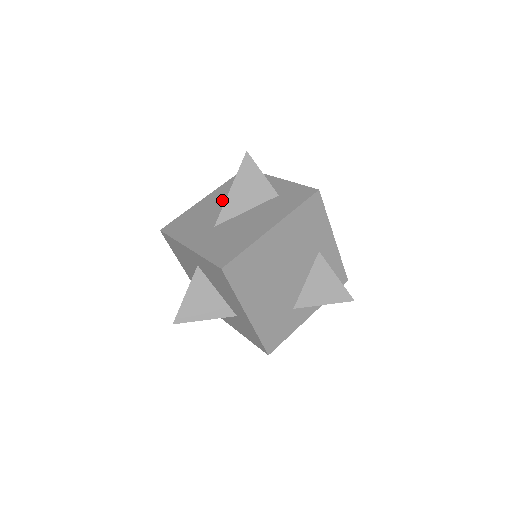
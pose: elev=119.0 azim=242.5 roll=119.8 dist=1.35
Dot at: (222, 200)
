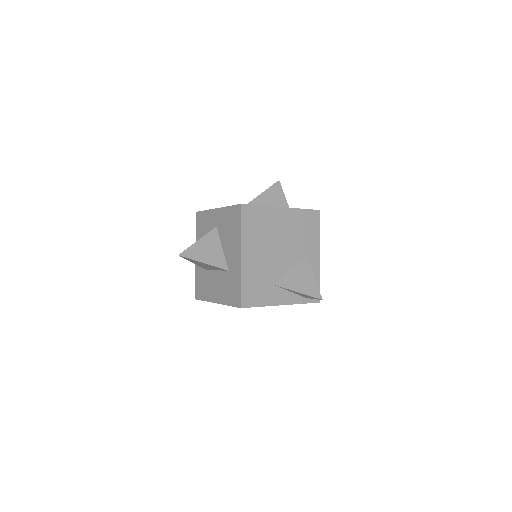
Dot at: occluded
